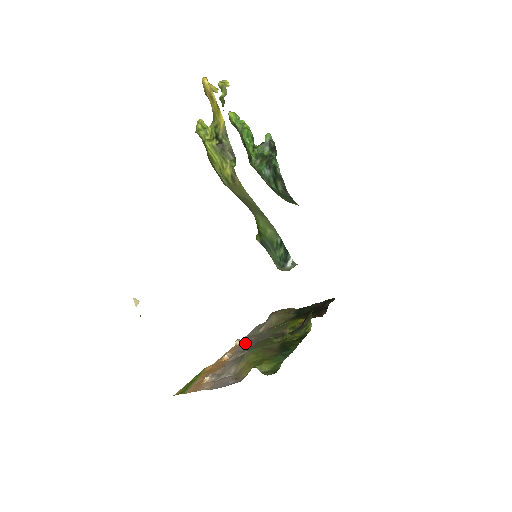
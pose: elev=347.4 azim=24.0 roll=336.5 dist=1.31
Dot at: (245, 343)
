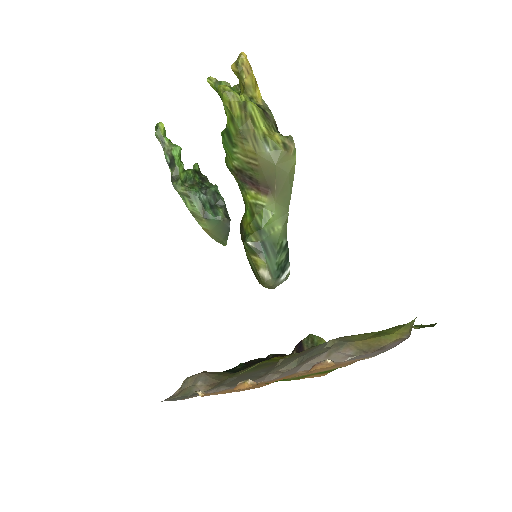
Dot at: (227, 385)
